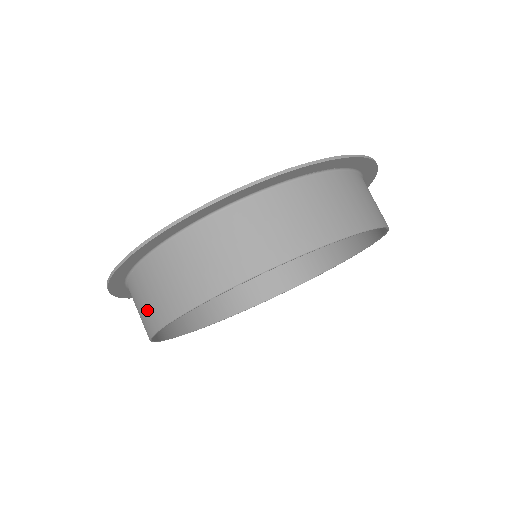
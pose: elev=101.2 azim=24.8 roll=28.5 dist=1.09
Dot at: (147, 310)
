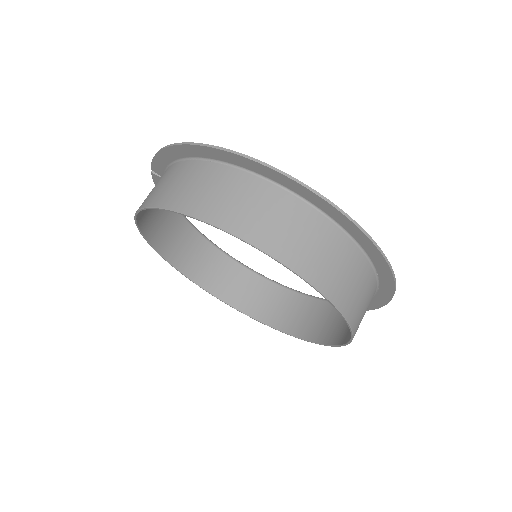
Dot at: (202, 196)
